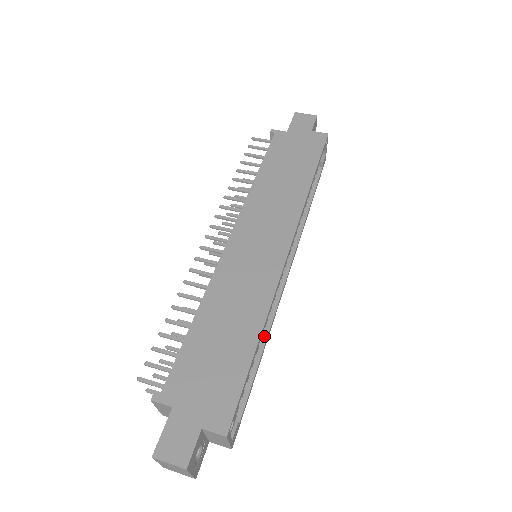
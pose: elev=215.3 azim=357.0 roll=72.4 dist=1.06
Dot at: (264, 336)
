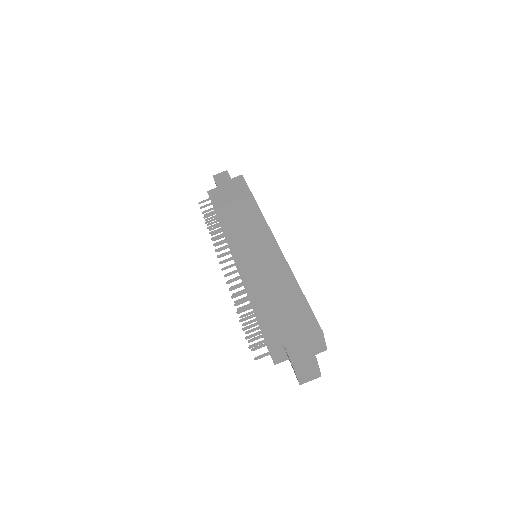
Dot at: occluded
